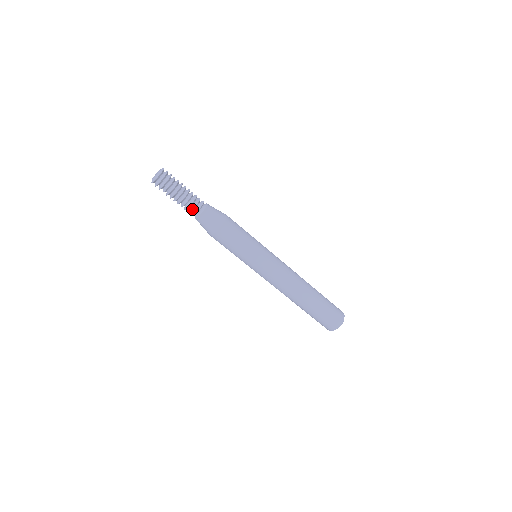
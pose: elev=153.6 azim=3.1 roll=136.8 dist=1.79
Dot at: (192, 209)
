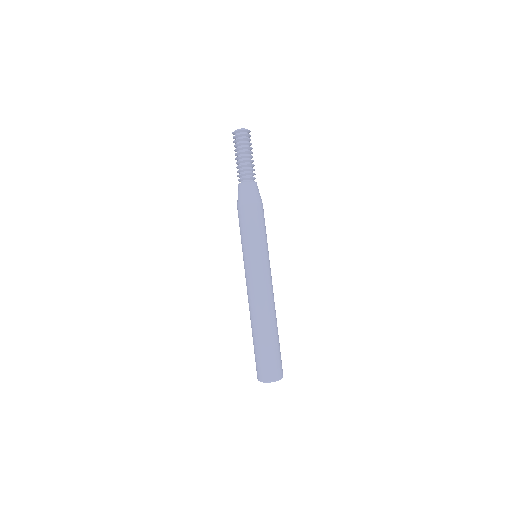
Dot at: (247, 173)
